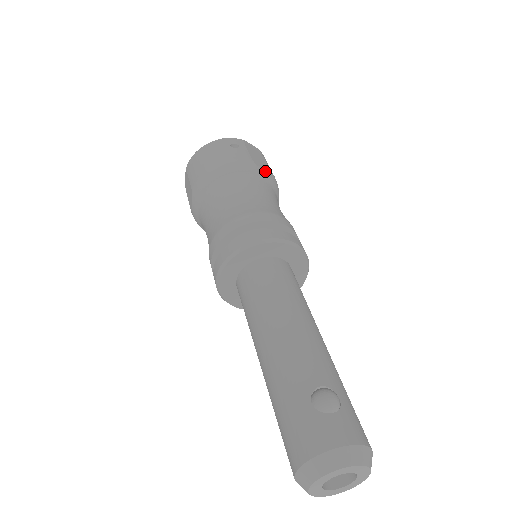
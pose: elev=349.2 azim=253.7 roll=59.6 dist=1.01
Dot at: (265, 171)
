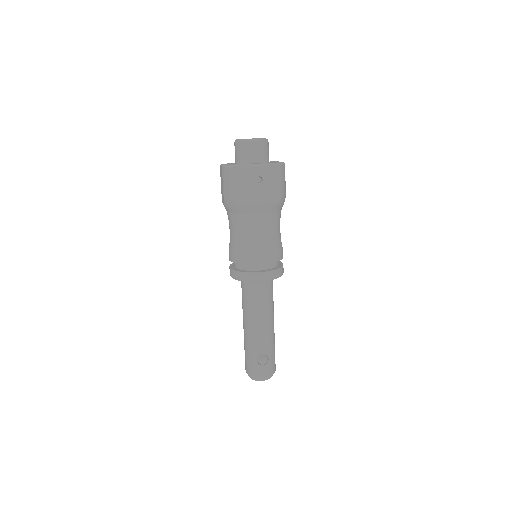
Dot at: (276, 204)
